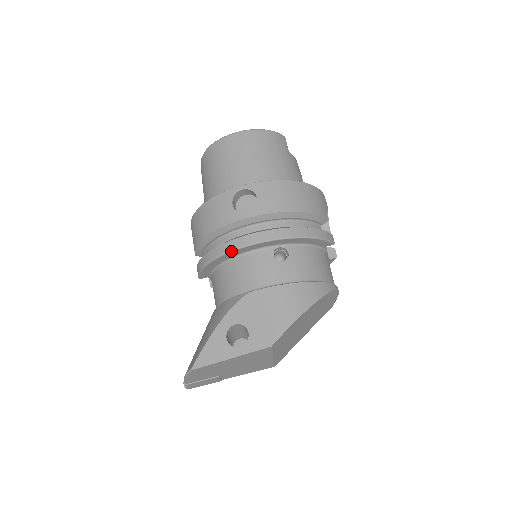
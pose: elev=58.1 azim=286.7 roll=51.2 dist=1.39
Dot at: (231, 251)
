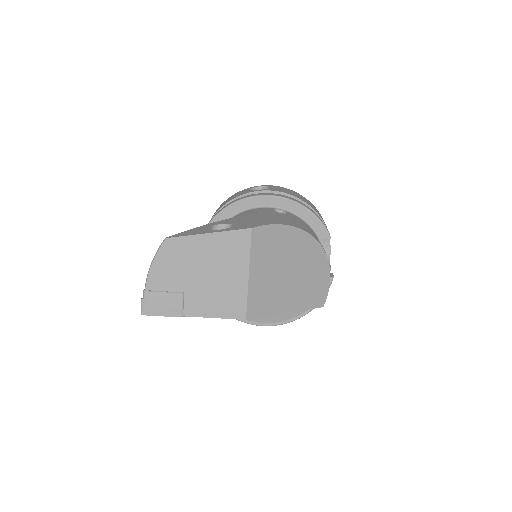
Dot at: (238, 201)
